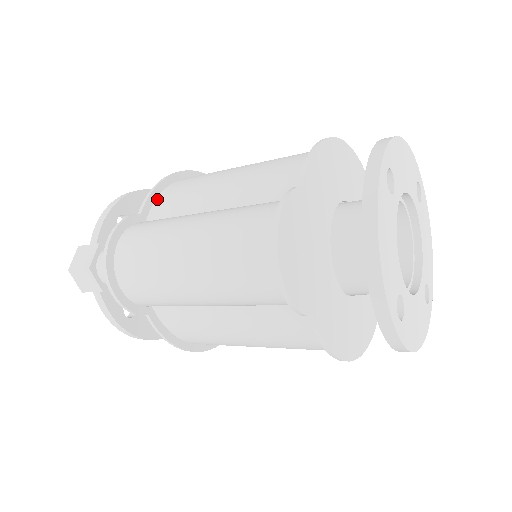
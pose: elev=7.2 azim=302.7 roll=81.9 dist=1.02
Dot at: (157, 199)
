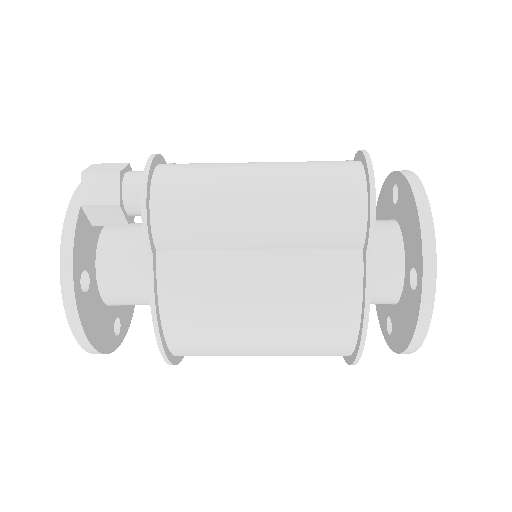
Dot at: occluded
